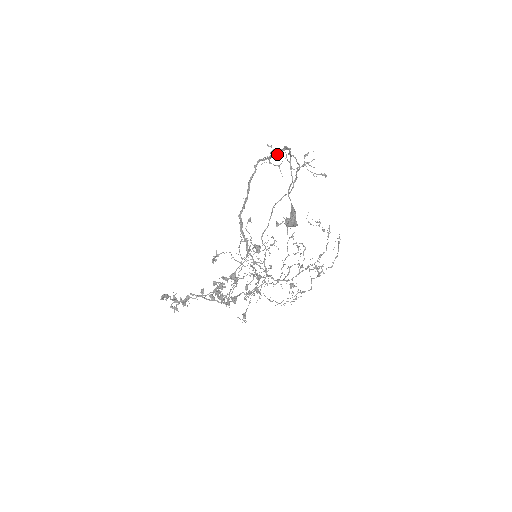
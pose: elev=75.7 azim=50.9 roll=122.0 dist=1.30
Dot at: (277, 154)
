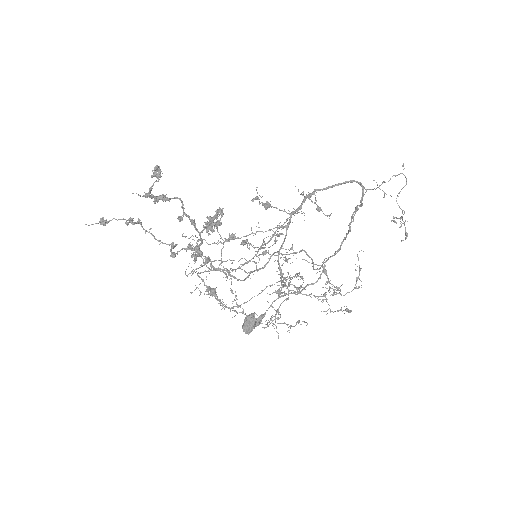
Dot at: (350, 222)
